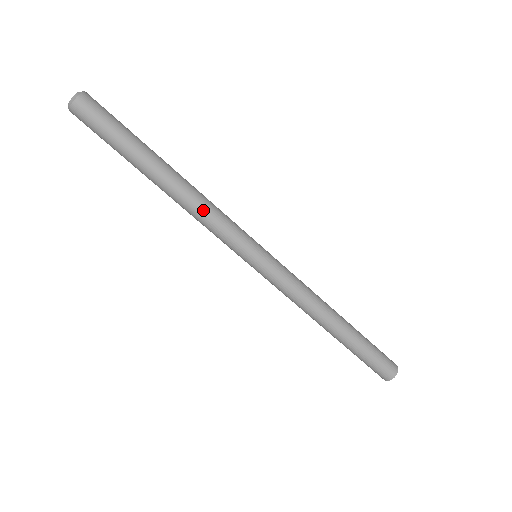
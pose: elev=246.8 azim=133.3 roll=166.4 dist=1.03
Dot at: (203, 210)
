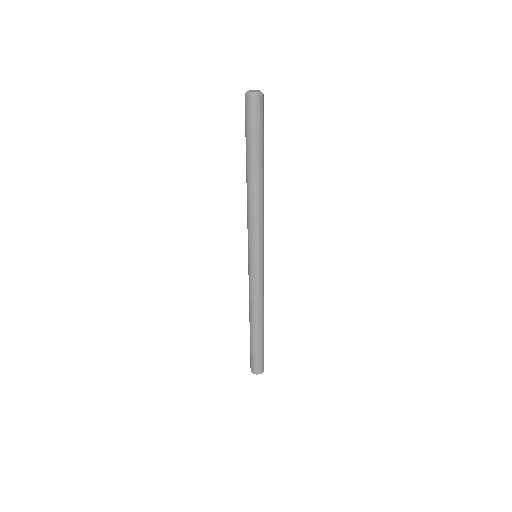
Dot at: (256, 211)
